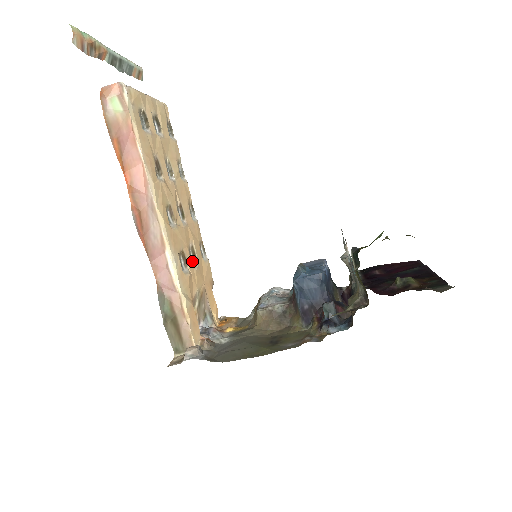
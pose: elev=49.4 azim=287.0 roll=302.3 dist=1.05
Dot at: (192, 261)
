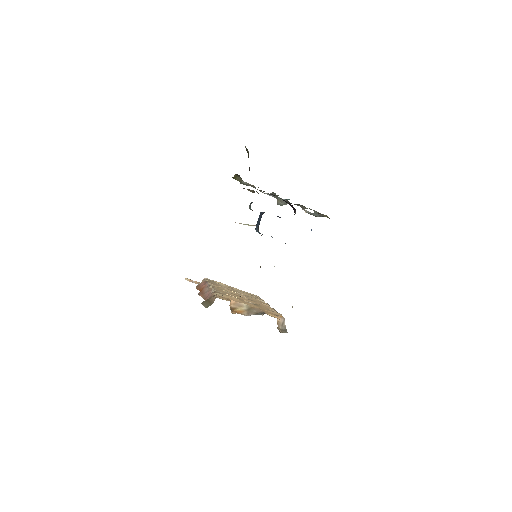
Dot at: occluded
